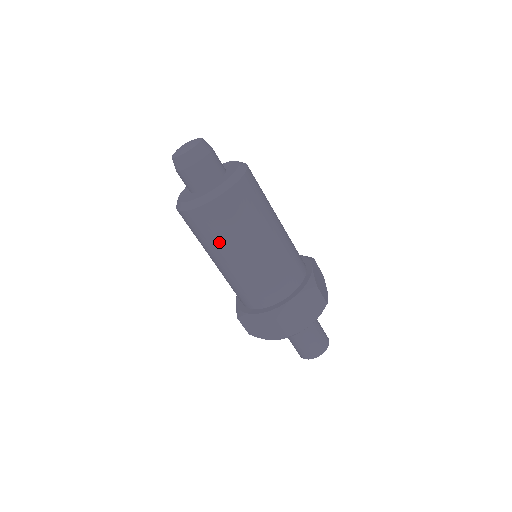
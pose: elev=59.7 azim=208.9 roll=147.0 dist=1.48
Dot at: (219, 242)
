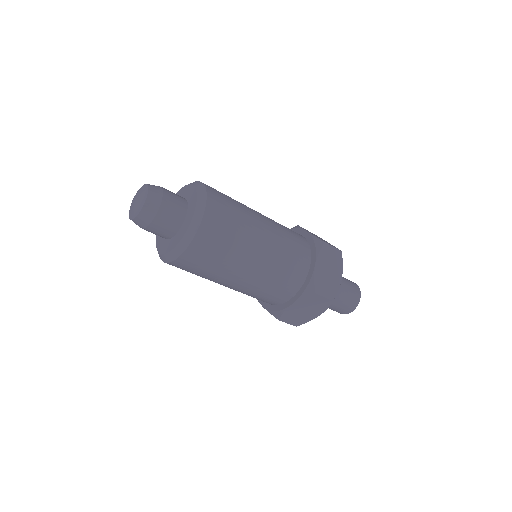
Dot at: occluded
